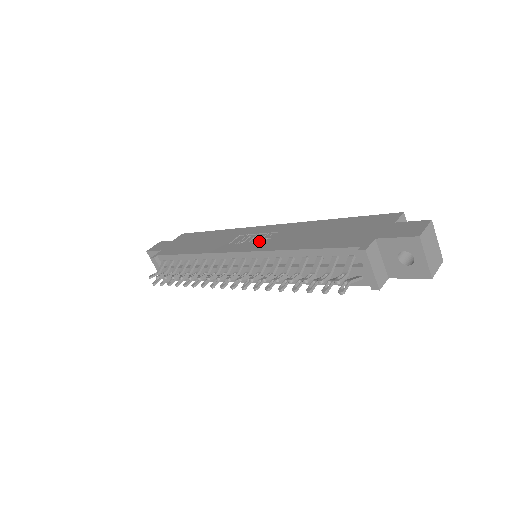
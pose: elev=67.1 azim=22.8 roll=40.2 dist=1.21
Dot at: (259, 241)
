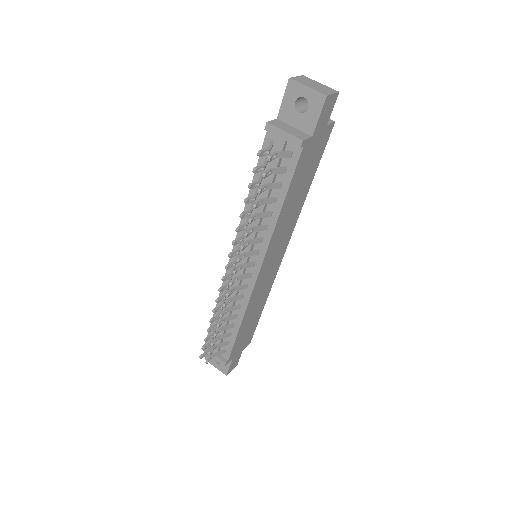
Dot at: occluded
